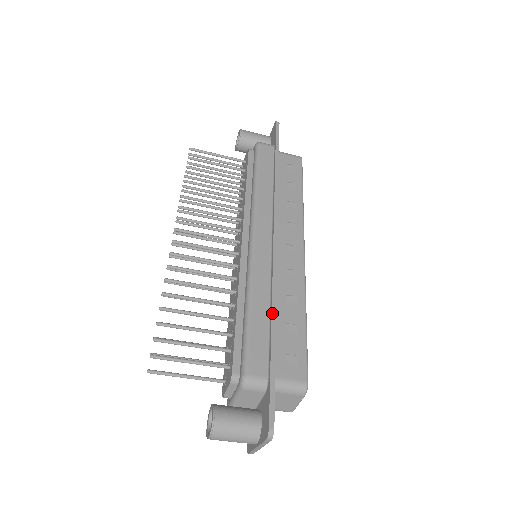
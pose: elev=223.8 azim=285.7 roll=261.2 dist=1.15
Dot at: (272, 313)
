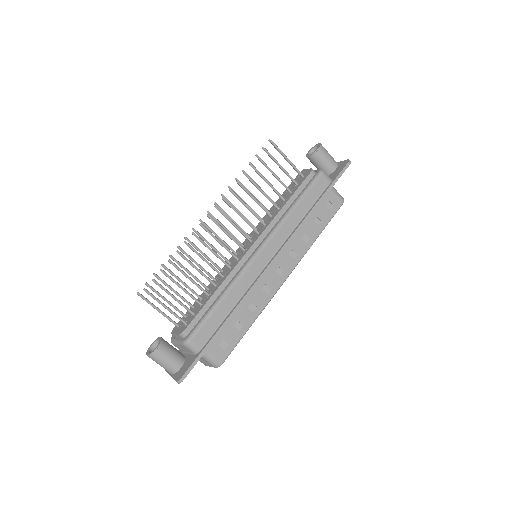
Dot at: (232, 312)
